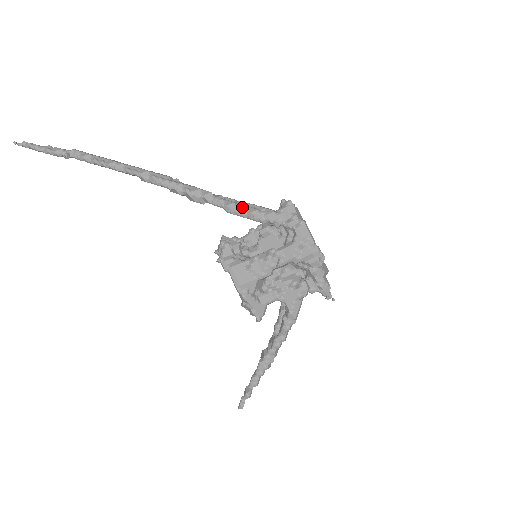
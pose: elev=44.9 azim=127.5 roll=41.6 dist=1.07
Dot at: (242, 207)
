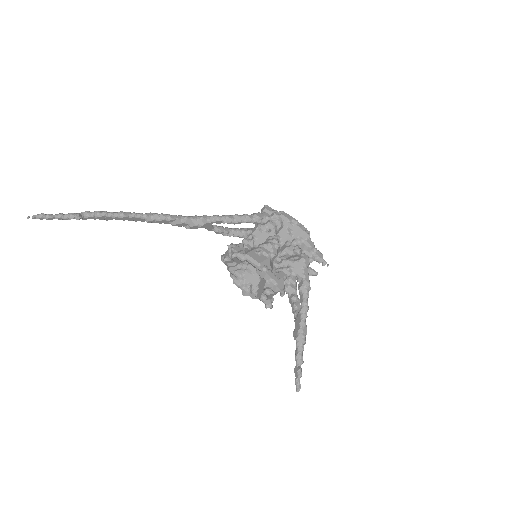
Dot at: (235, 215)
